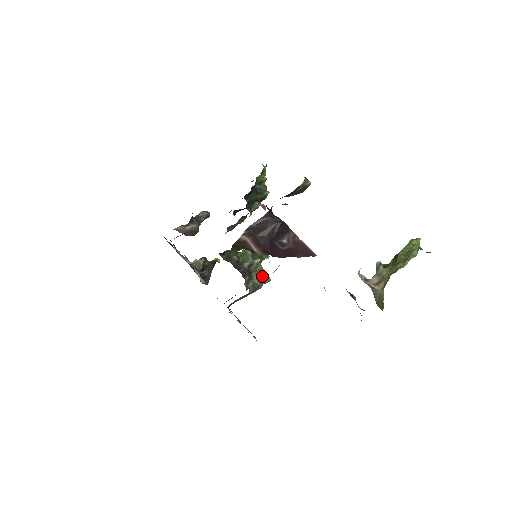
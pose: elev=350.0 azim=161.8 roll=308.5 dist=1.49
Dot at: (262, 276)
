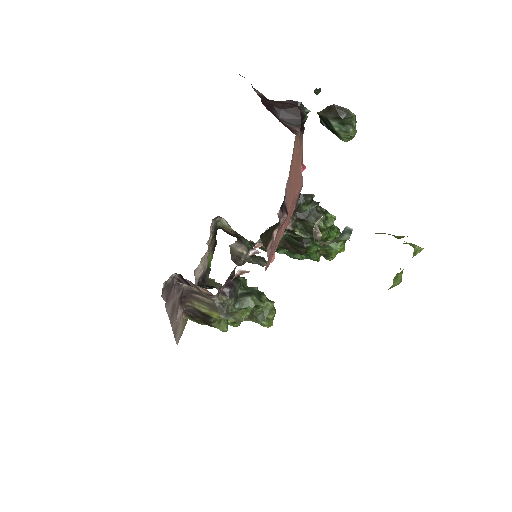
Dot at: (241, 310)
